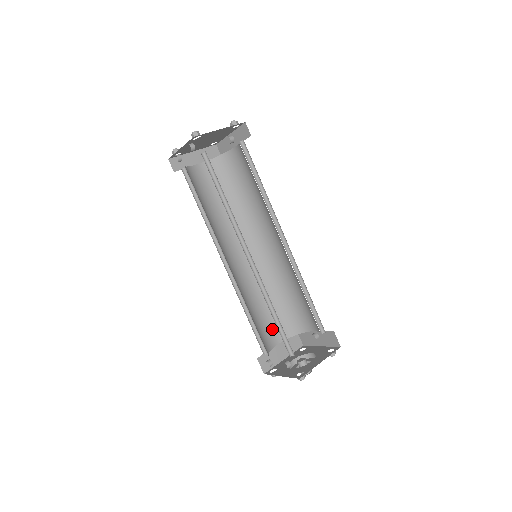
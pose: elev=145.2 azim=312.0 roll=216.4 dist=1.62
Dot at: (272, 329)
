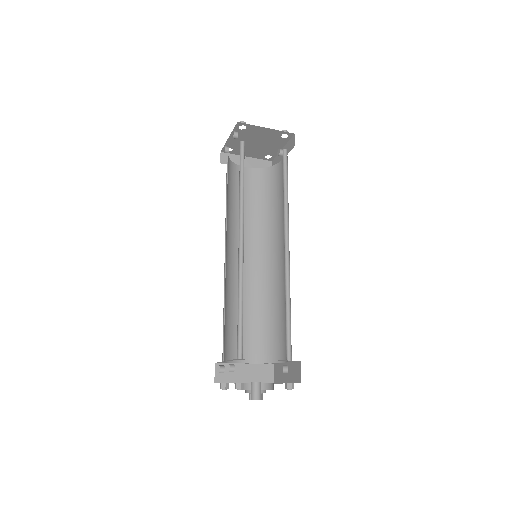
Dot at: (246, 345)
